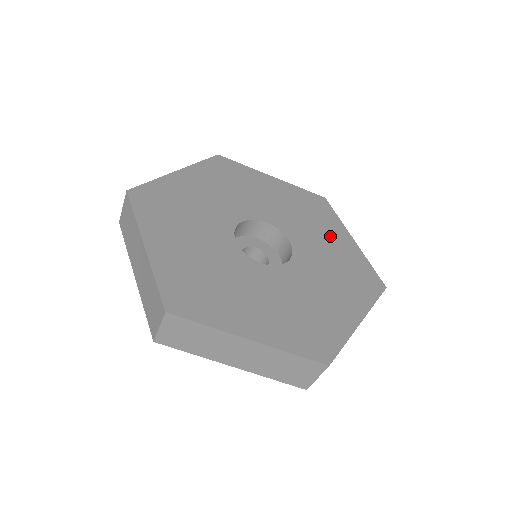
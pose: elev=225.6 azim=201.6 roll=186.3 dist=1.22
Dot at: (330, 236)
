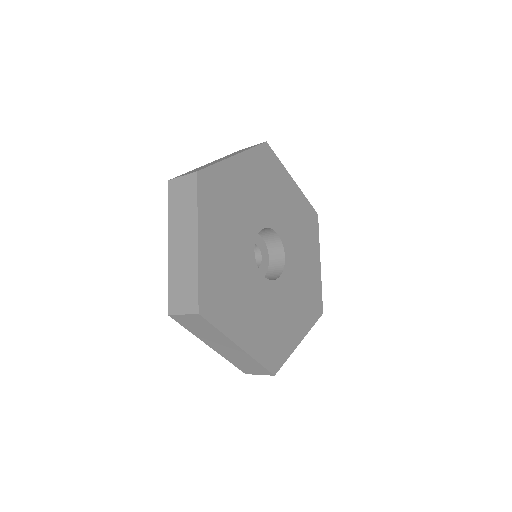
Dot at: (286, 195)
